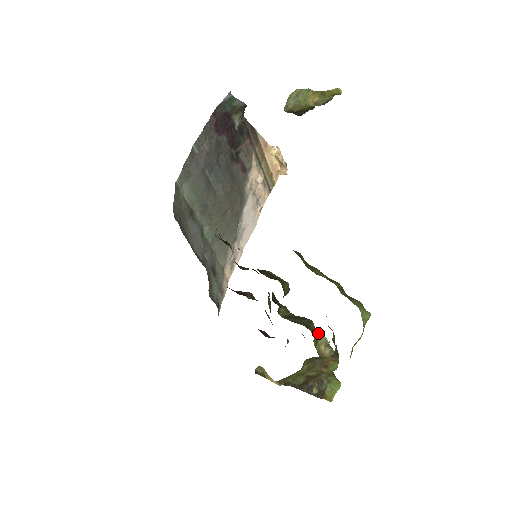
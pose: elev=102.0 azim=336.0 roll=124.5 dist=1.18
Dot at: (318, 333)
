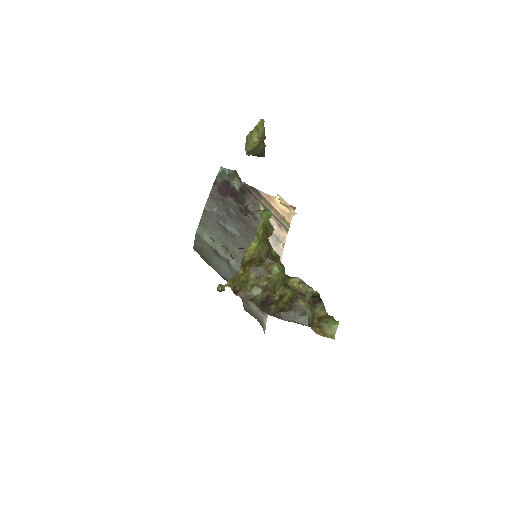
Dot at: (293, 277)
